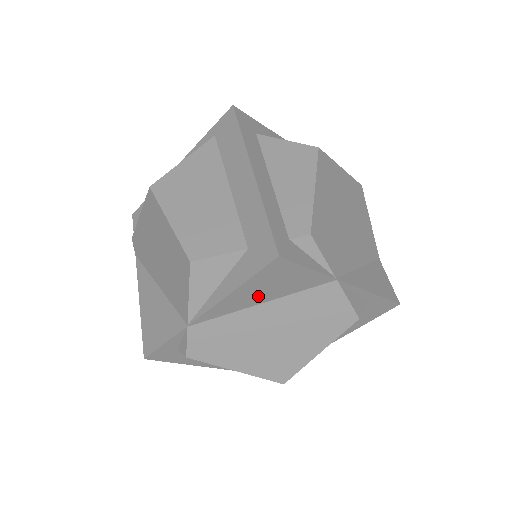
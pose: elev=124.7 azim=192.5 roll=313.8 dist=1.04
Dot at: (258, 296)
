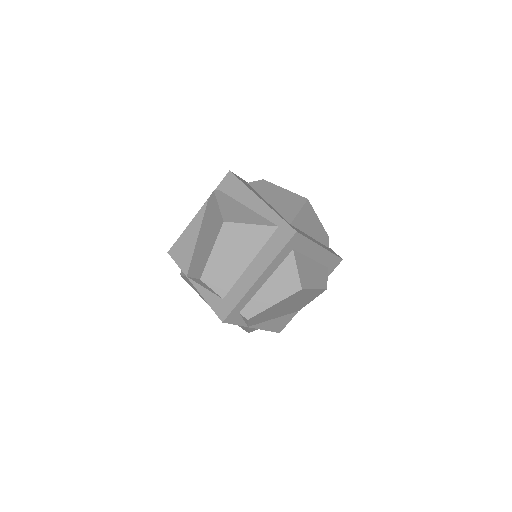
Dot at: occluded
